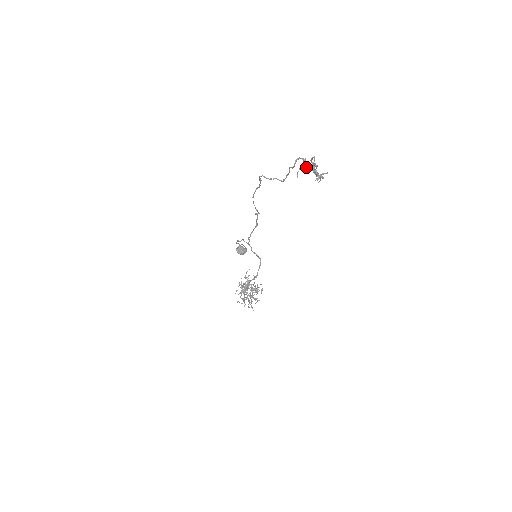
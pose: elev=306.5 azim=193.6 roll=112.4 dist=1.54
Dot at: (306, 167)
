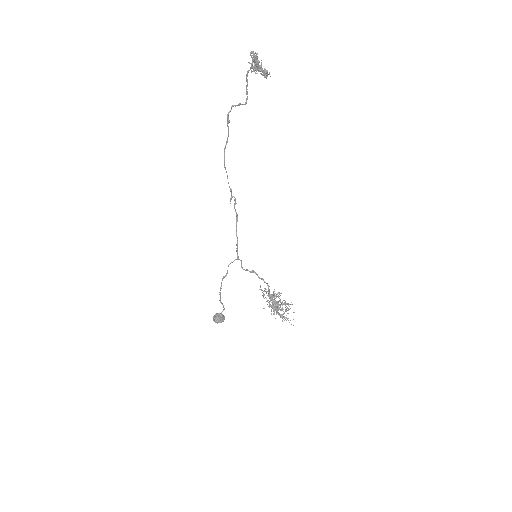
Dot at: (258, 60)
